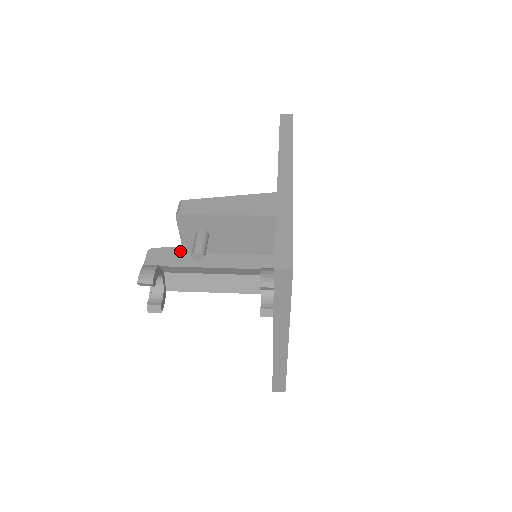
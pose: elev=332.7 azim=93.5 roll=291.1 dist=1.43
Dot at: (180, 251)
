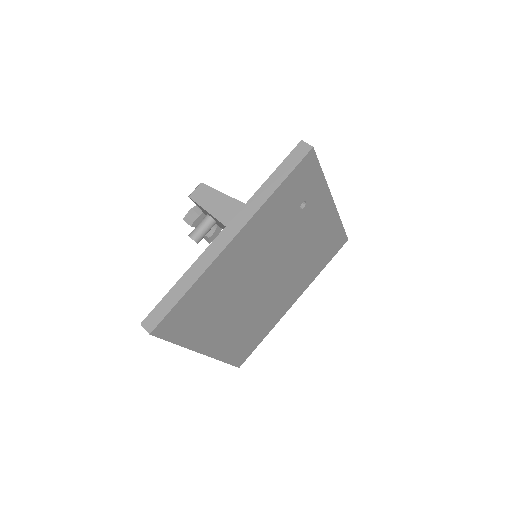
Dot at: occluded
